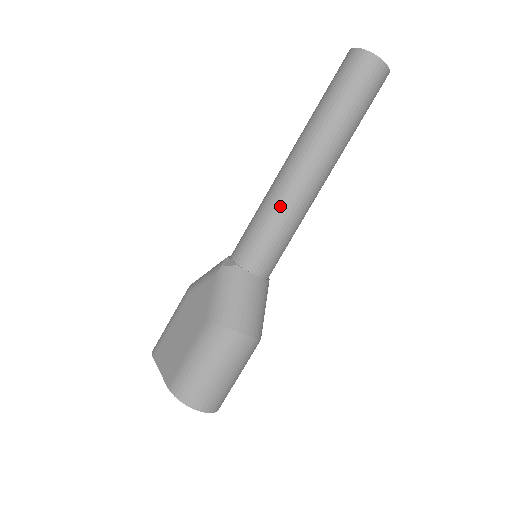
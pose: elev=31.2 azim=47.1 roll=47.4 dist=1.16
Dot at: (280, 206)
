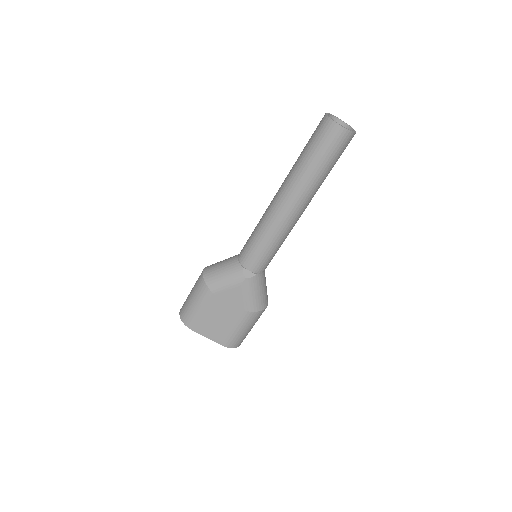
Dot at: (284, 236)
